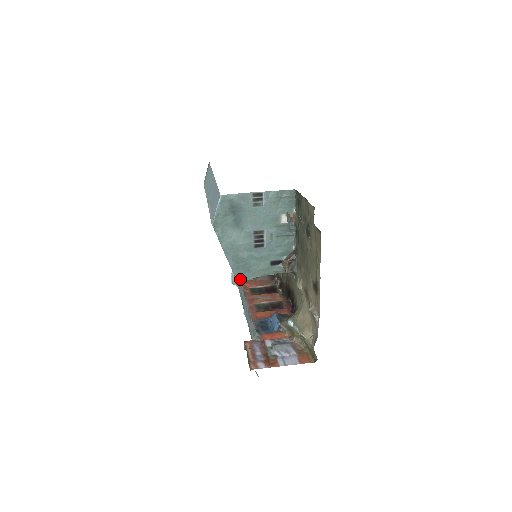
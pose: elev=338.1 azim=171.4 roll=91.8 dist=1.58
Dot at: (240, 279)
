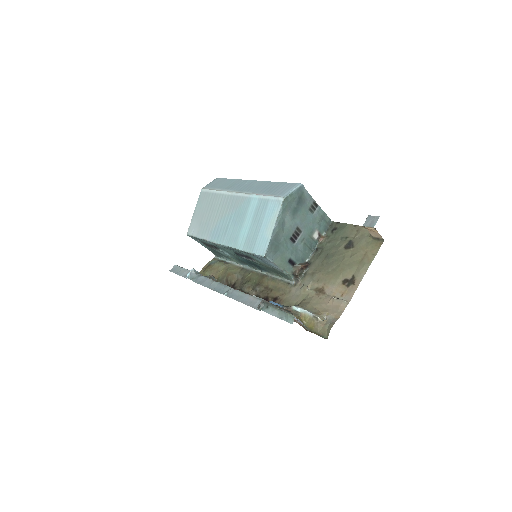
Dot at: (267, 254)
